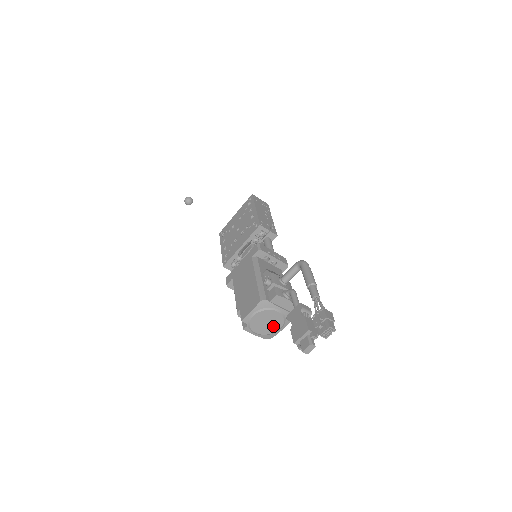
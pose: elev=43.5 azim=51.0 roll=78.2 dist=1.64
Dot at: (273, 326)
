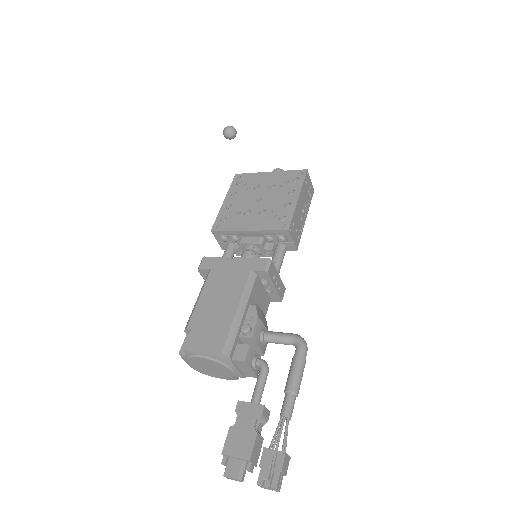
Dot at: (214, 373)
